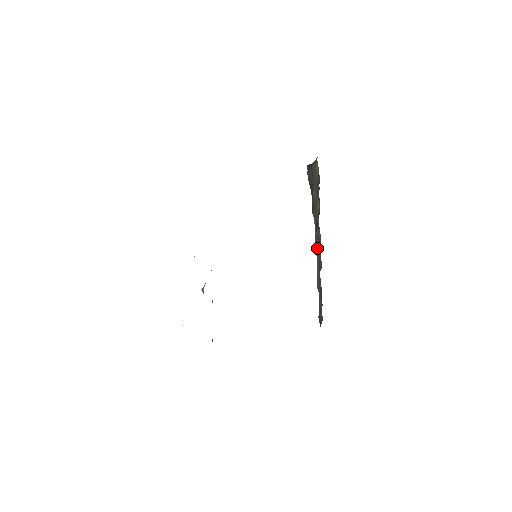
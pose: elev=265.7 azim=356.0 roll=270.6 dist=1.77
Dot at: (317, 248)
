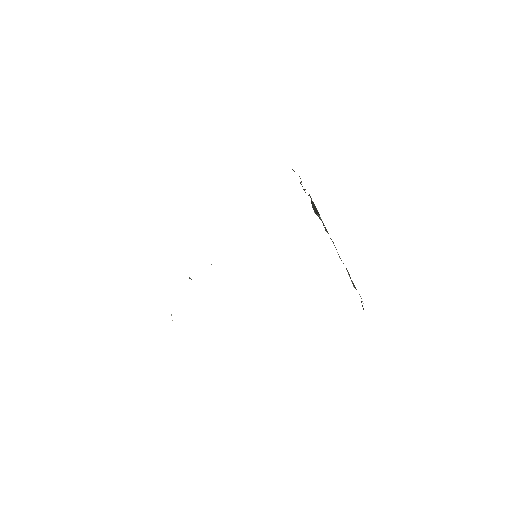
Dot at: occluded
